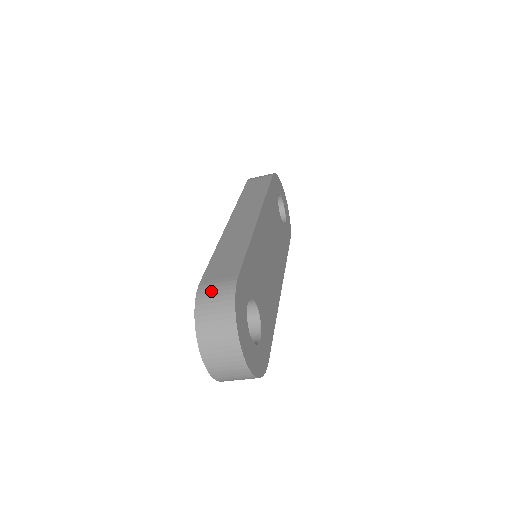
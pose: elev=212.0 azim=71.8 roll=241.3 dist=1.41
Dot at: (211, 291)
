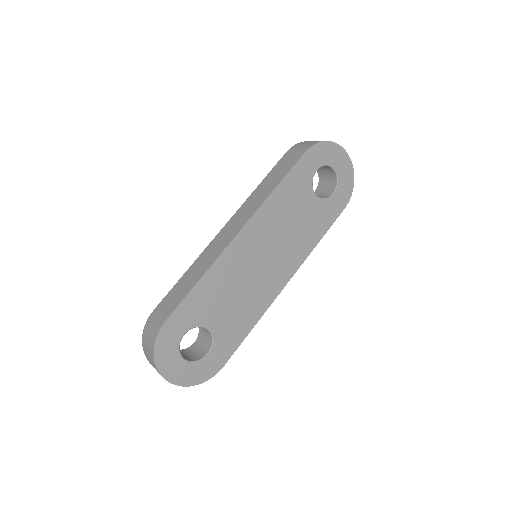
Dot at: (151, 325)
